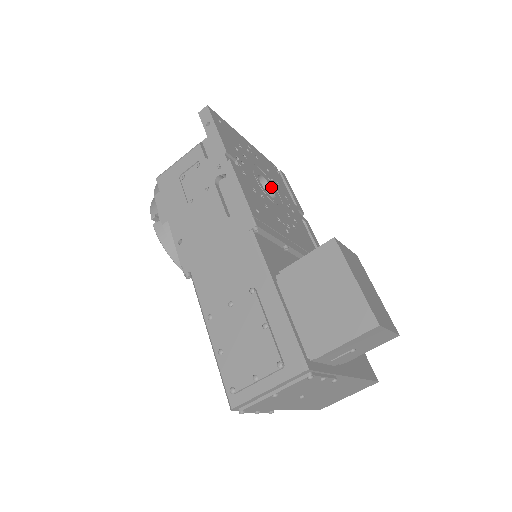
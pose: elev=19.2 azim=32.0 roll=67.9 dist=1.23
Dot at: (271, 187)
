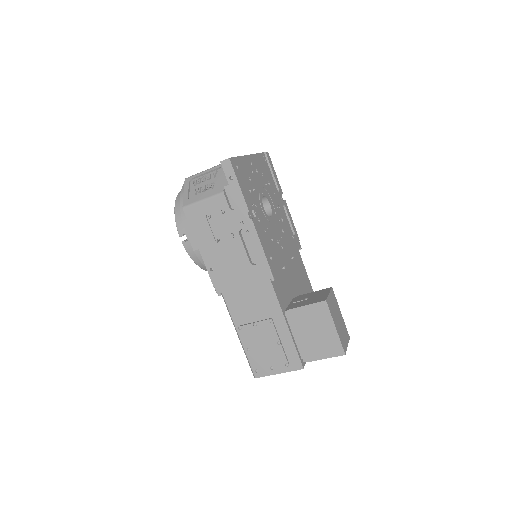
Dot at: (268, 200)
